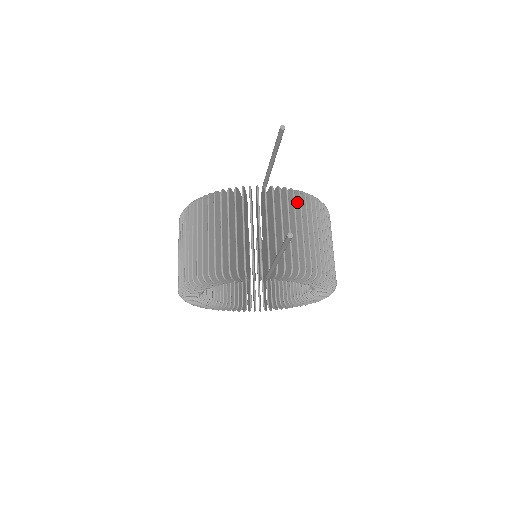
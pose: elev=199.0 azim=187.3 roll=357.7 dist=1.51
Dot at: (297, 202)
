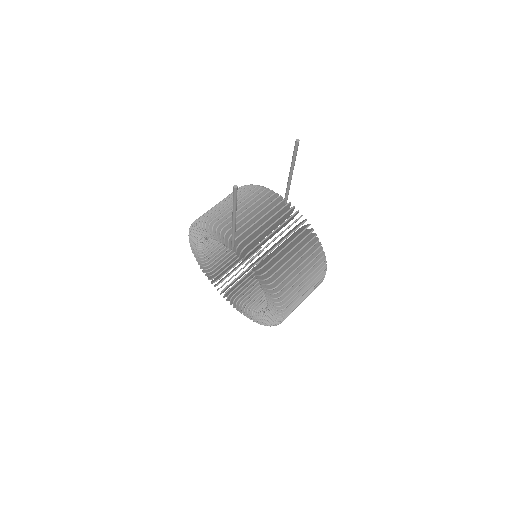
Dot at: (299, 225)
